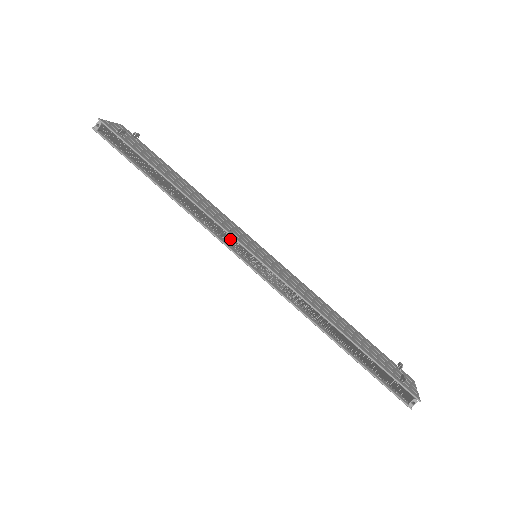
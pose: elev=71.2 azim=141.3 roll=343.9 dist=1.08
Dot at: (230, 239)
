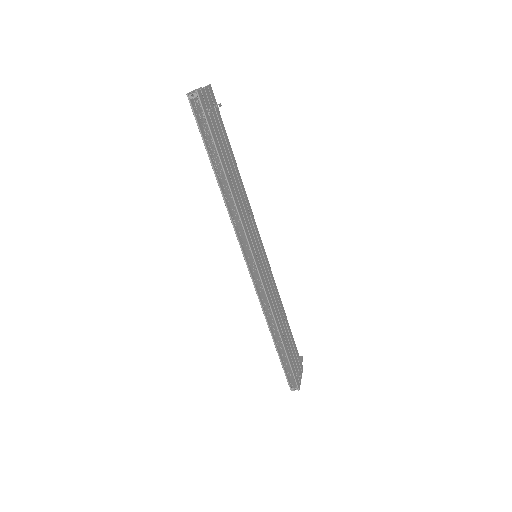
Dot at: (246, 241)
